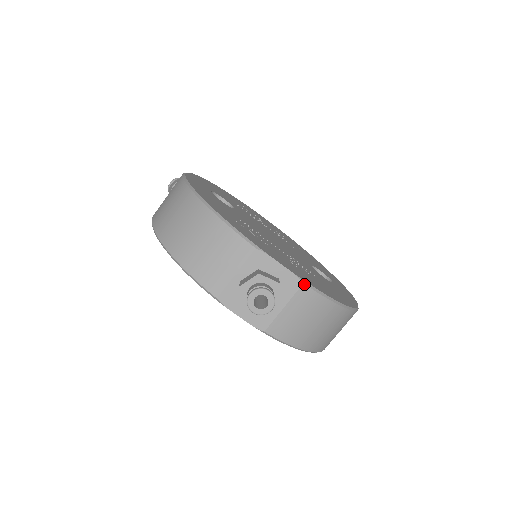
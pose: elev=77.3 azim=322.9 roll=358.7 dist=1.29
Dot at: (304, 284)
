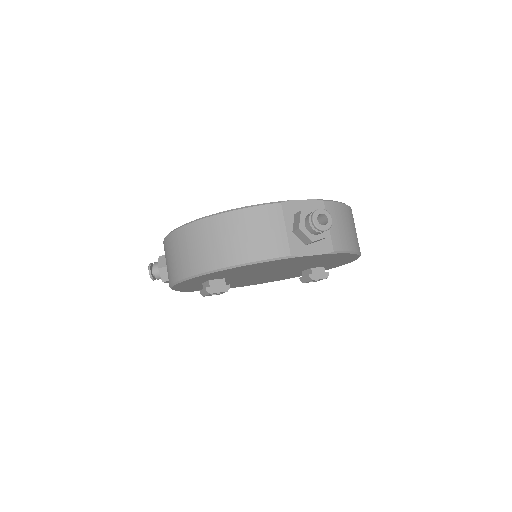
Dot at: (324, 201)
